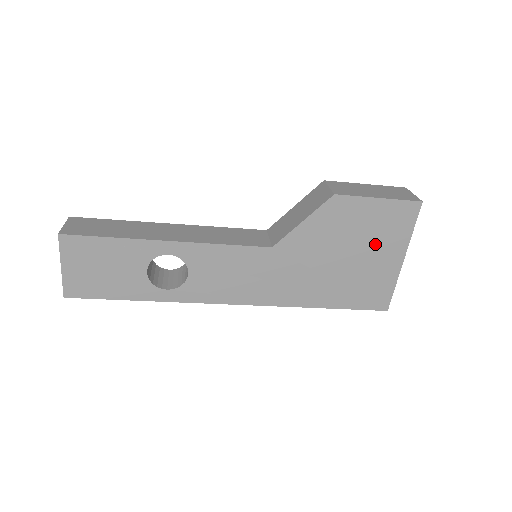
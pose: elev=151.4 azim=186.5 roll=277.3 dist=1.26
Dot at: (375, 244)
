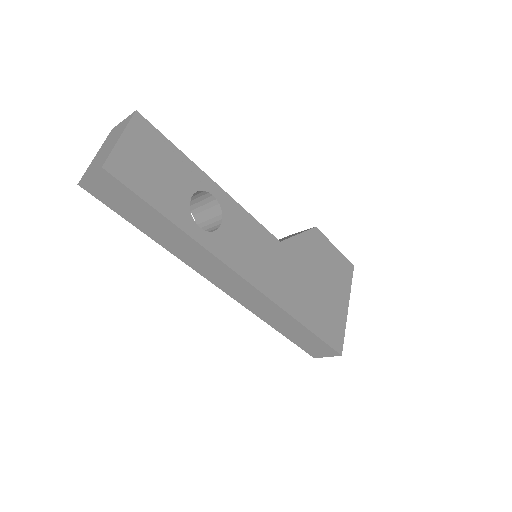
Dot at: (334, 283)
